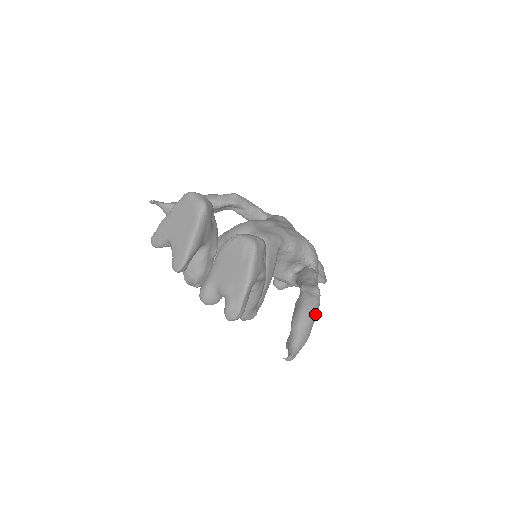
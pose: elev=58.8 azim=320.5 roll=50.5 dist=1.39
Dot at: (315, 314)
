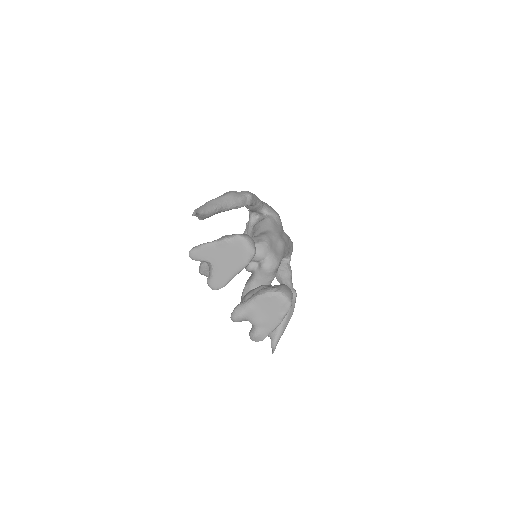
Dot at: occluded
